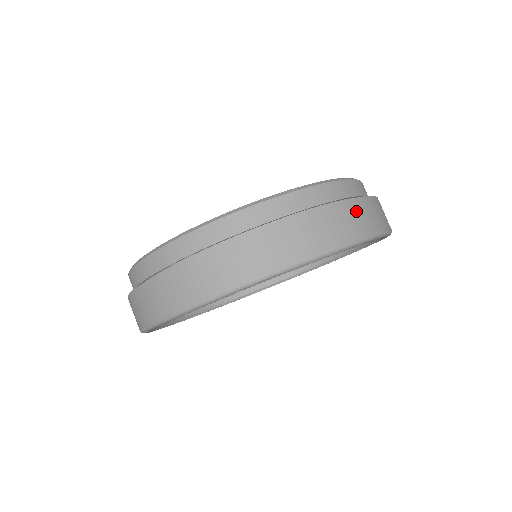
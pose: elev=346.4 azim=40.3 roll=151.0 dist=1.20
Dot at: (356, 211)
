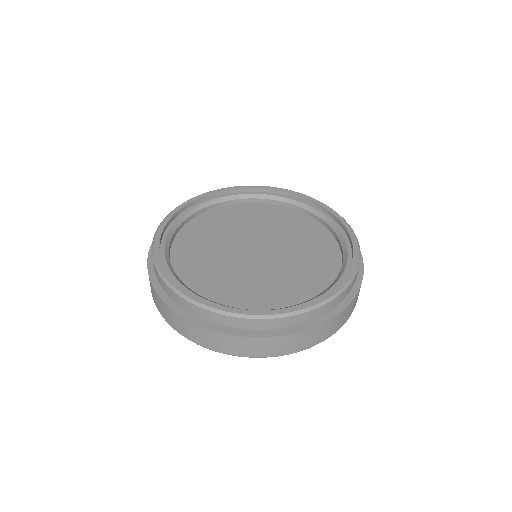
Dot at: (347, 312)
